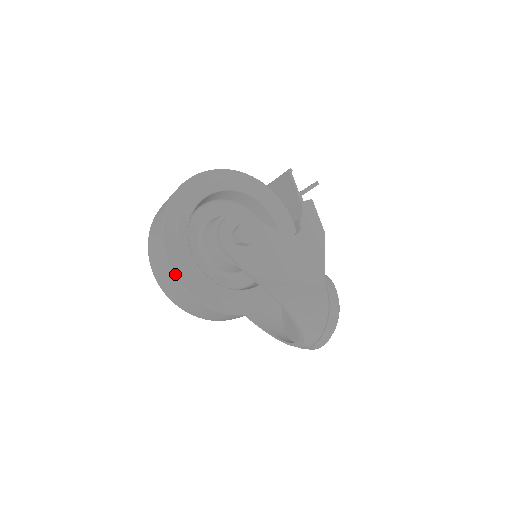
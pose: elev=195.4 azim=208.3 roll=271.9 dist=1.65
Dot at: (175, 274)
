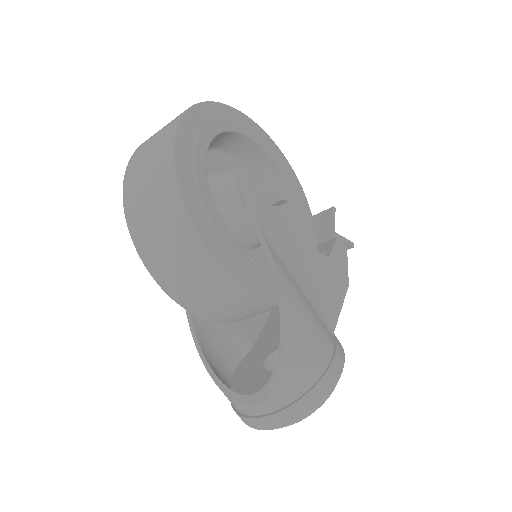
Dot at: (175, 148)
